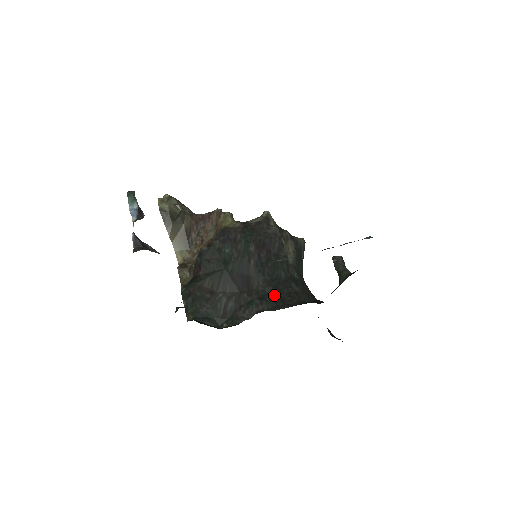
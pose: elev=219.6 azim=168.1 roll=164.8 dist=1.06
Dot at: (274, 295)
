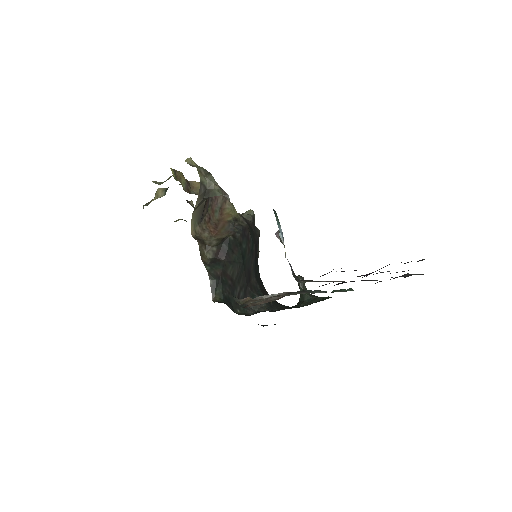
Dot at: (263, 293)
